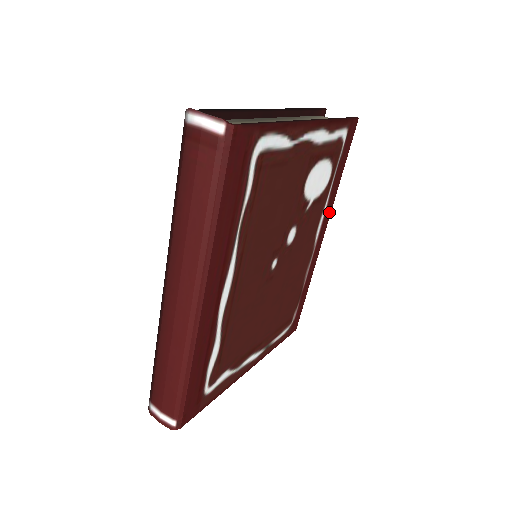
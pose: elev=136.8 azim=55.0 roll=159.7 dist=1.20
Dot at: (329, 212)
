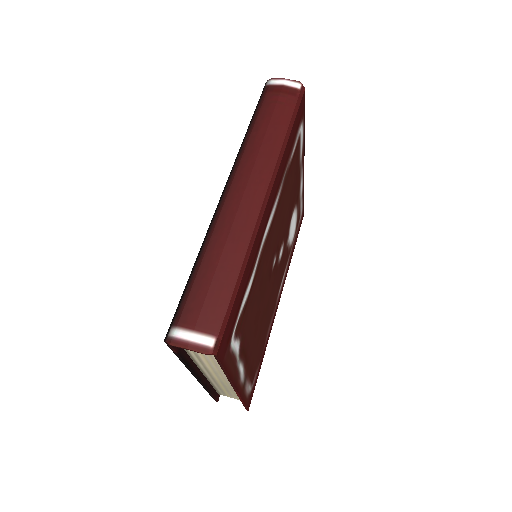
Dot at: occluded
